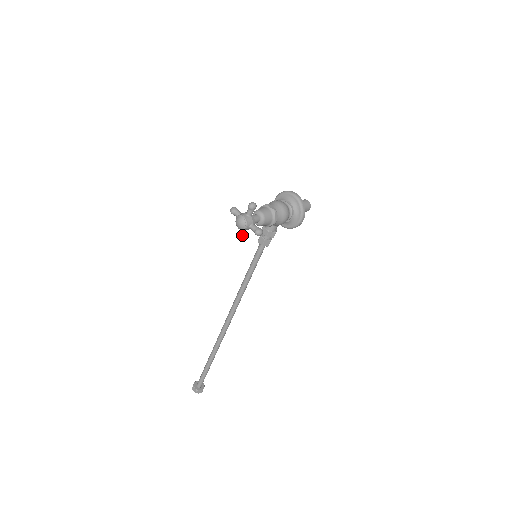
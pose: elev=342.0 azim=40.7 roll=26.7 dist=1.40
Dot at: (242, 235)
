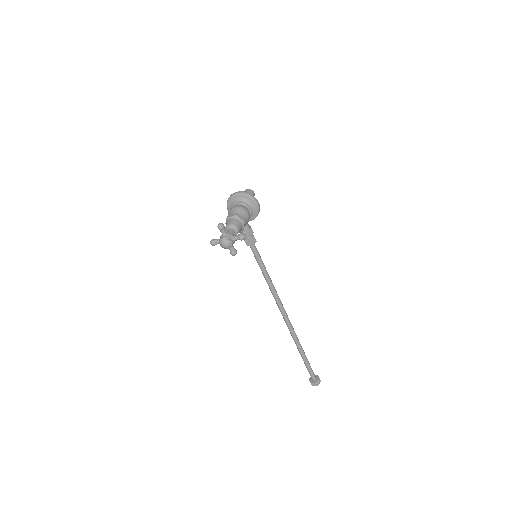
Dot at: (234, 251)
